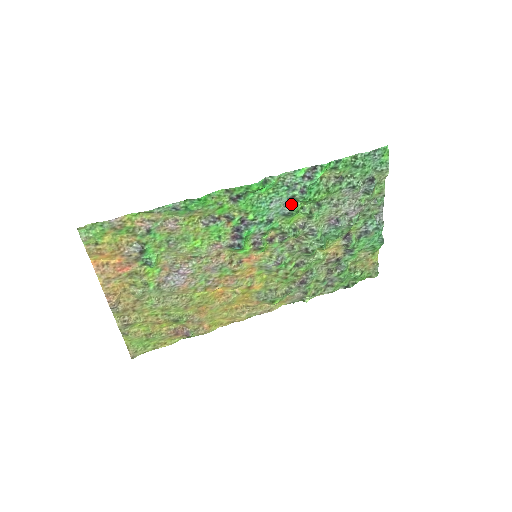
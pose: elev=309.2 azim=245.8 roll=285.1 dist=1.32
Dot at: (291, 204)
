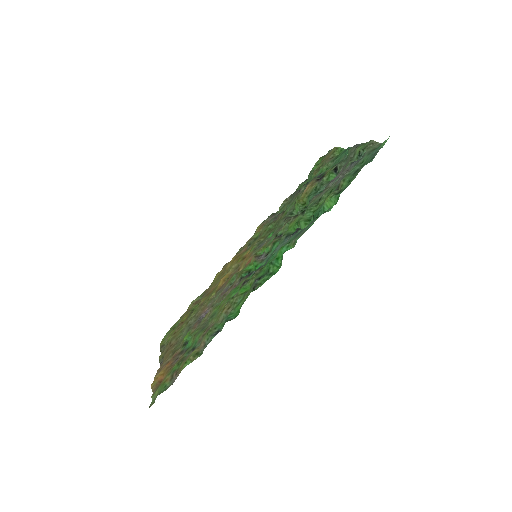
Dot at: (296, 232)
